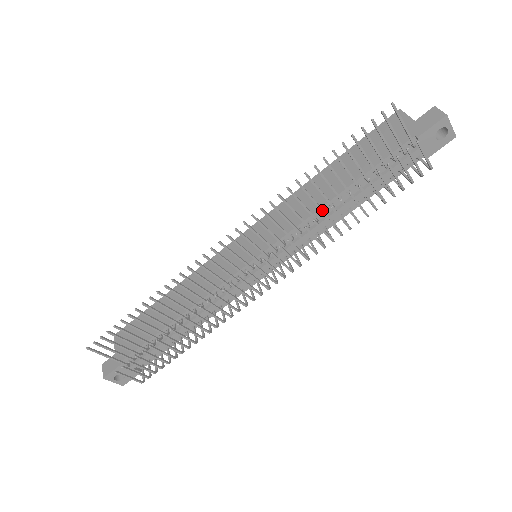
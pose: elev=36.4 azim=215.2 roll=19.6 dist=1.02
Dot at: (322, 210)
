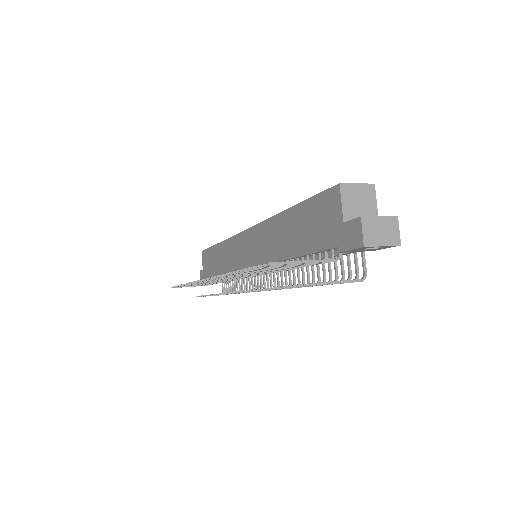
Dot at: occluded
